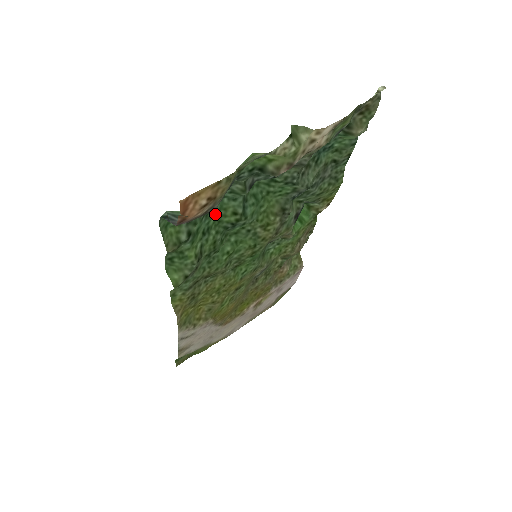
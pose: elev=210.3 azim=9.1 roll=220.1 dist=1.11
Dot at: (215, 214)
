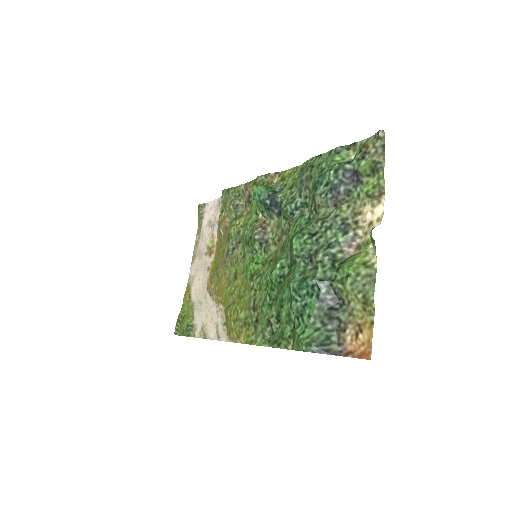
Dot at: (287, 291)
